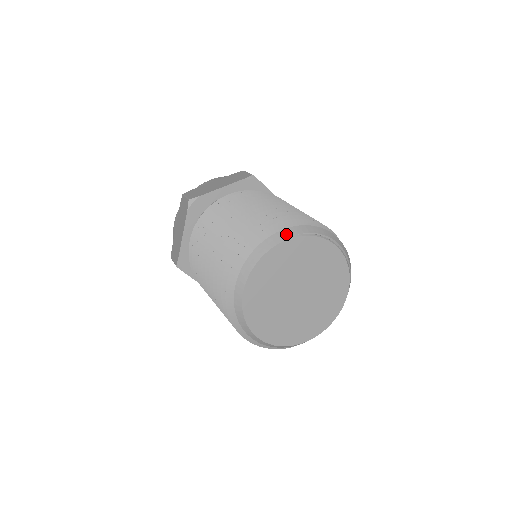
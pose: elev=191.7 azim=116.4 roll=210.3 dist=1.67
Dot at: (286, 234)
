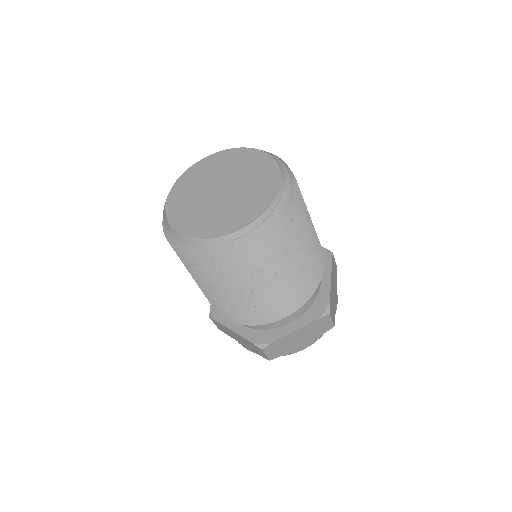
Dot at: occluded
